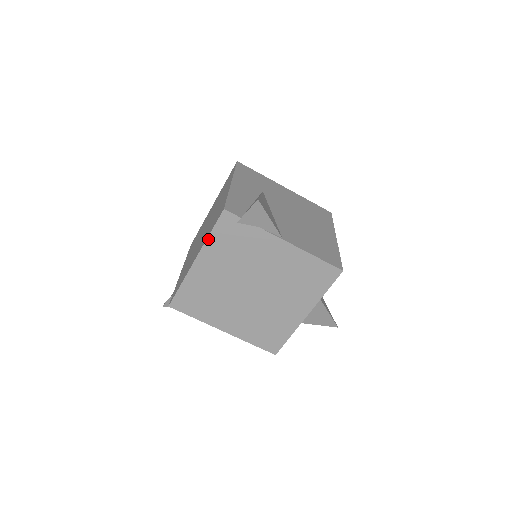
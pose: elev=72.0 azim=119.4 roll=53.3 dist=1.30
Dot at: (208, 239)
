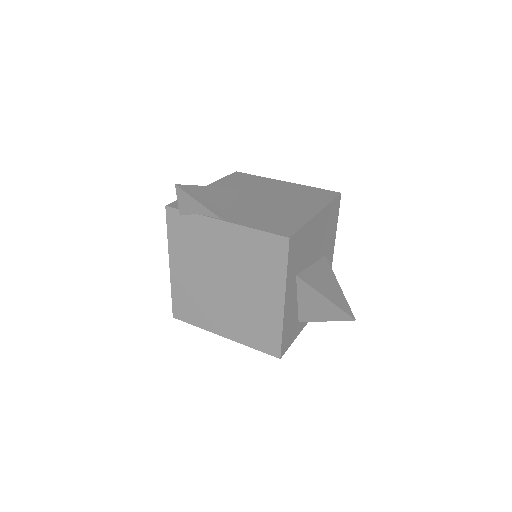
Dot at: (169, 240)
